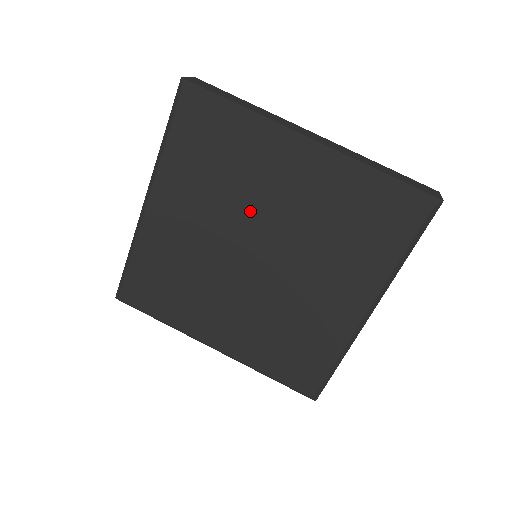
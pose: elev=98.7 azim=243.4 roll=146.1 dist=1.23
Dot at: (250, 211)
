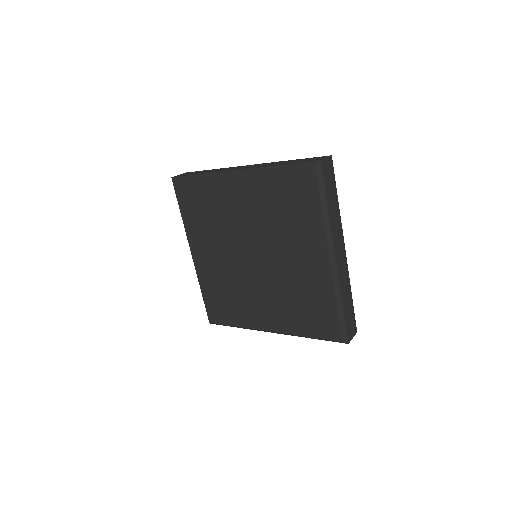
Dot at: (276, 244)
